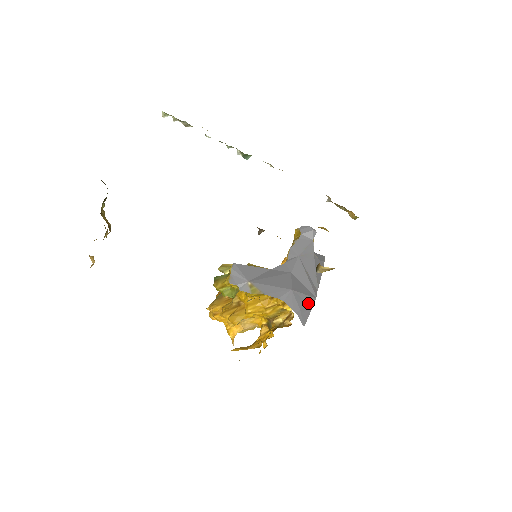
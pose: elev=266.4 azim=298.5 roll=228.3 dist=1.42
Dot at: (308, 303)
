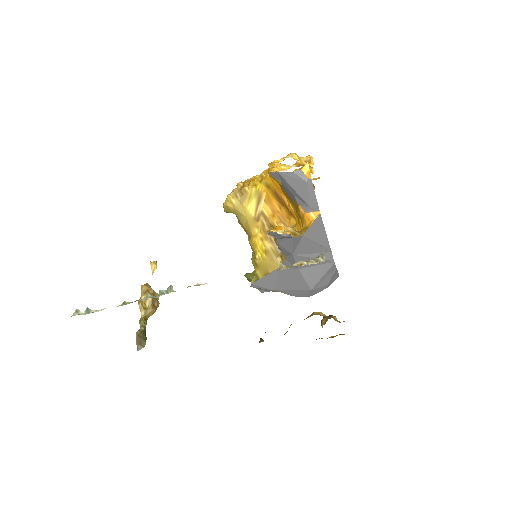
Dot at: (331, 273)
